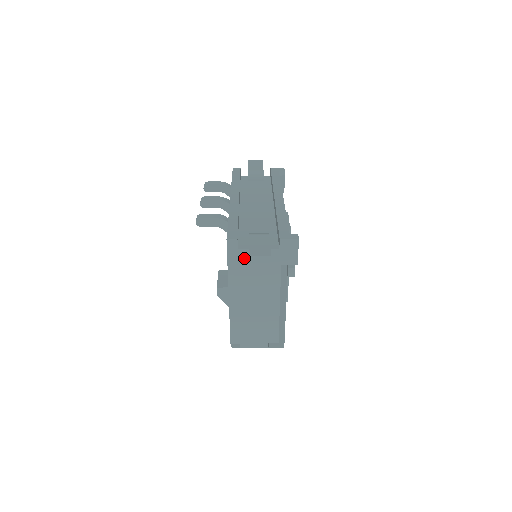
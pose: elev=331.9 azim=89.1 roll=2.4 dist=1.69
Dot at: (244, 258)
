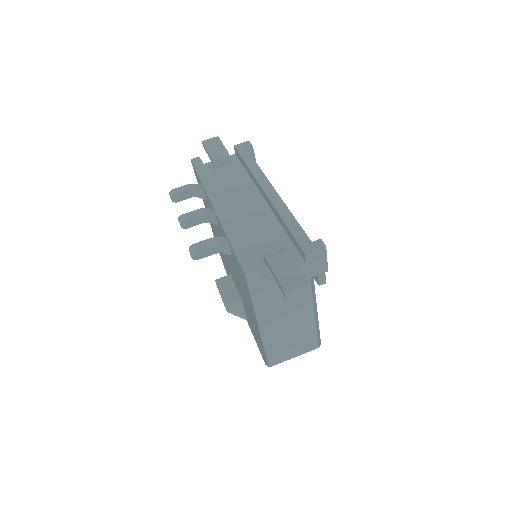
Dot at: (268, 286)
